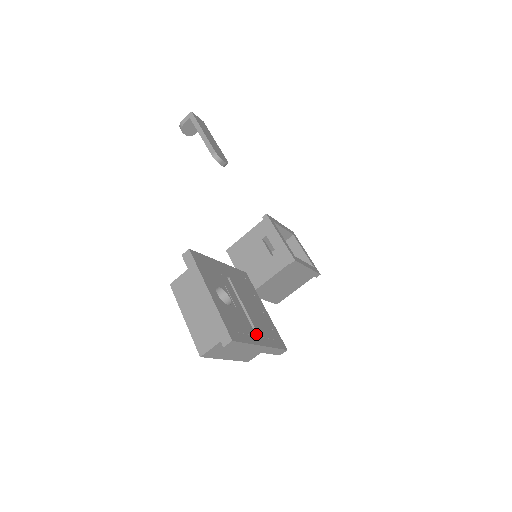
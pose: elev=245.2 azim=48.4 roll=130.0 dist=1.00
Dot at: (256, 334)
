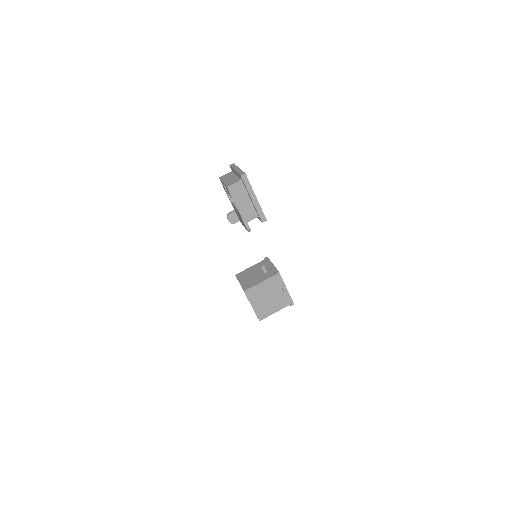
Dot at: (254, 195)
